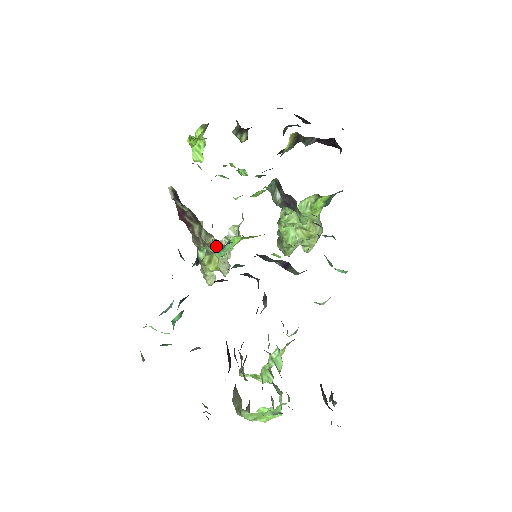
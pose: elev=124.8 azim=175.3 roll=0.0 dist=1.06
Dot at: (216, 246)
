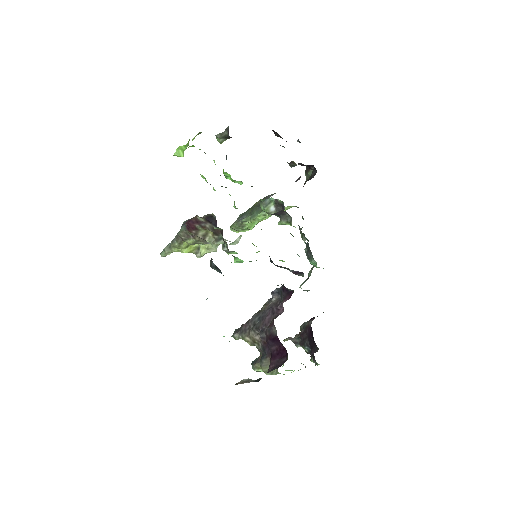
Dot at: (228, 251)
